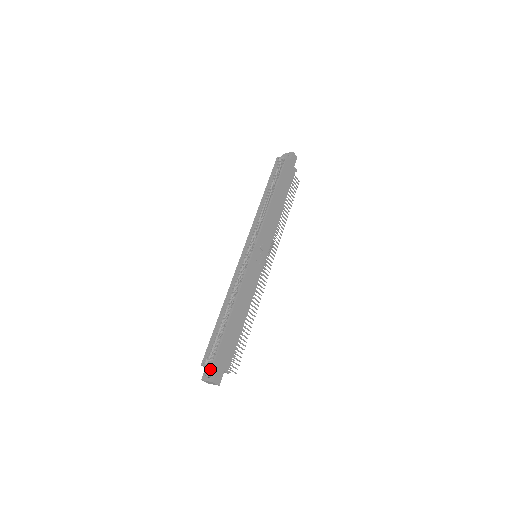
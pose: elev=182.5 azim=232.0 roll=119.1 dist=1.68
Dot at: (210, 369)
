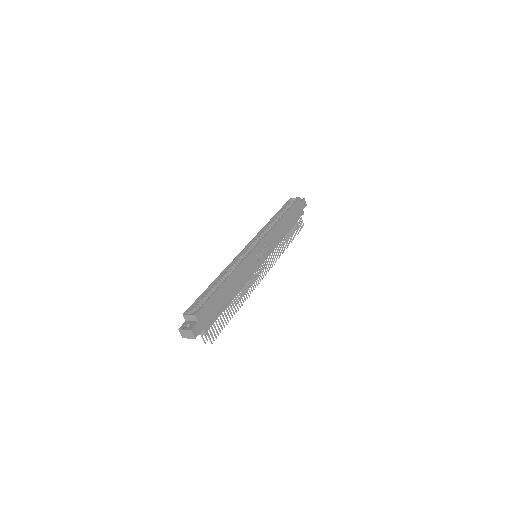
Dot at: (190, 321)
